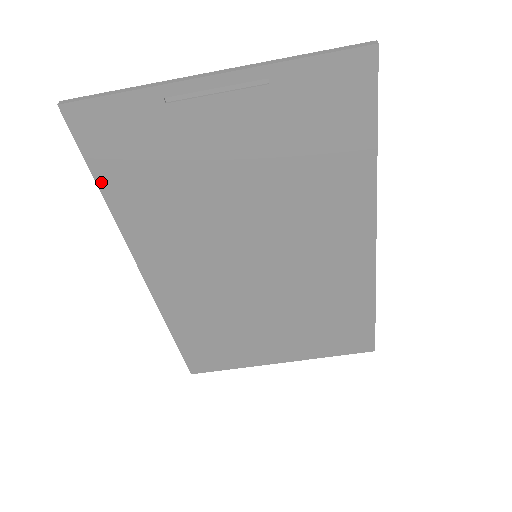
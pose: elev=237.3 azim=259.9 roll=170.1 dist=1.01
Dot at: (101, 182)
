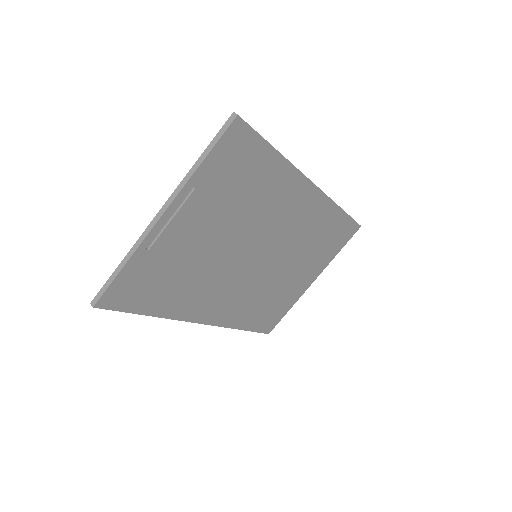
Dot at: (145, 312)
